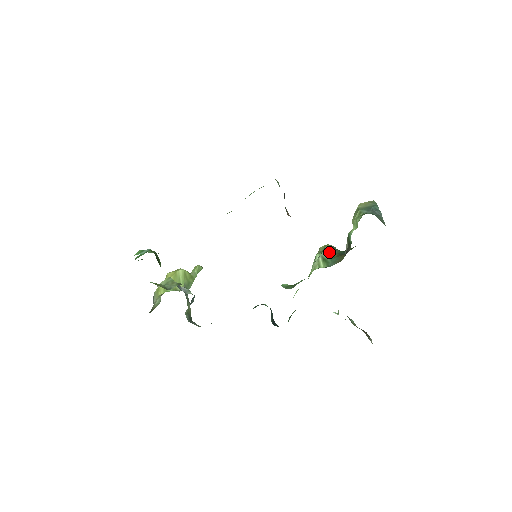
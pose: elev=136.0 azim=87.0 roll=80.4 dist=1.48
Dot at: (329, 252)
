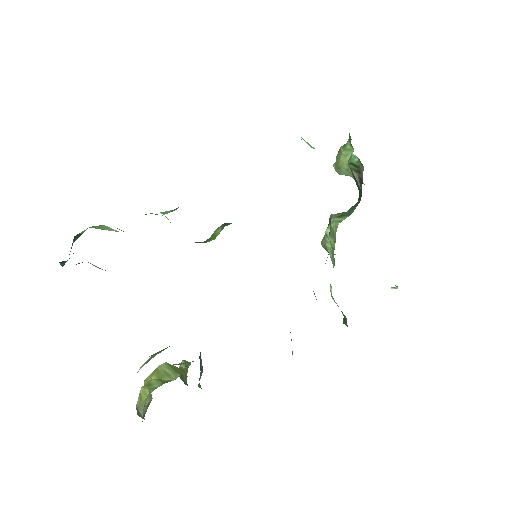
Dot at: (338, 213)
